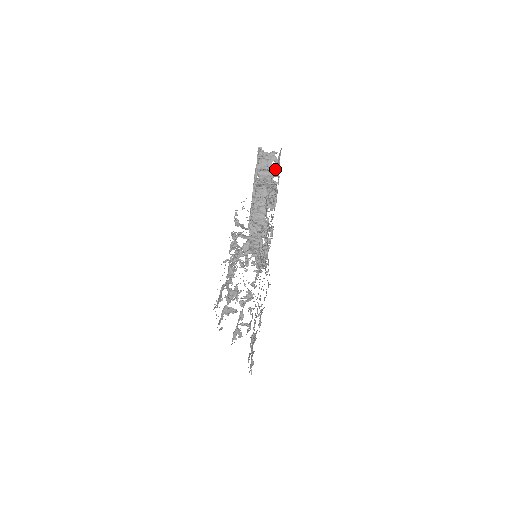
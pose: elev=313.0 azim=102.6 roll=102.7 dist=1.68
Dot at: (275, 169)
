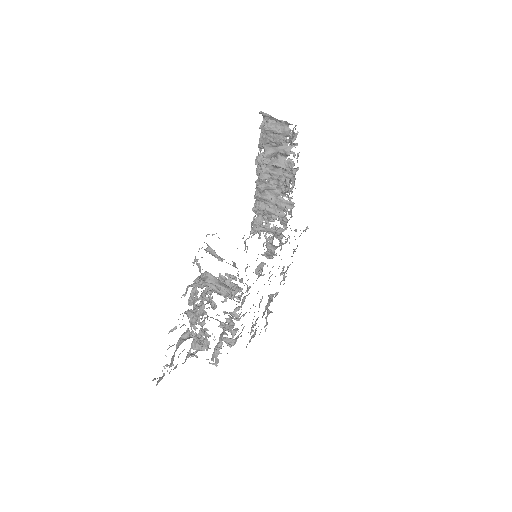
Dot at: occluded
